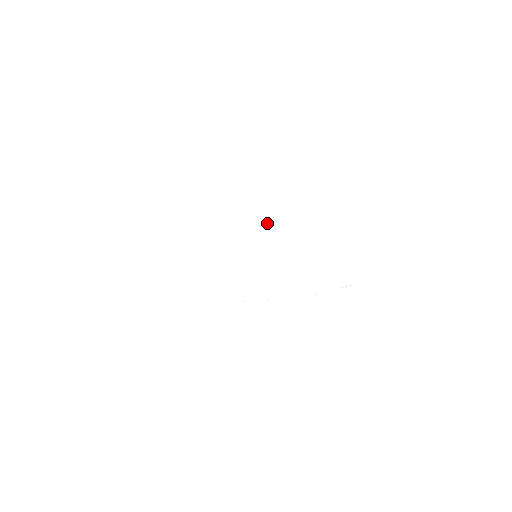
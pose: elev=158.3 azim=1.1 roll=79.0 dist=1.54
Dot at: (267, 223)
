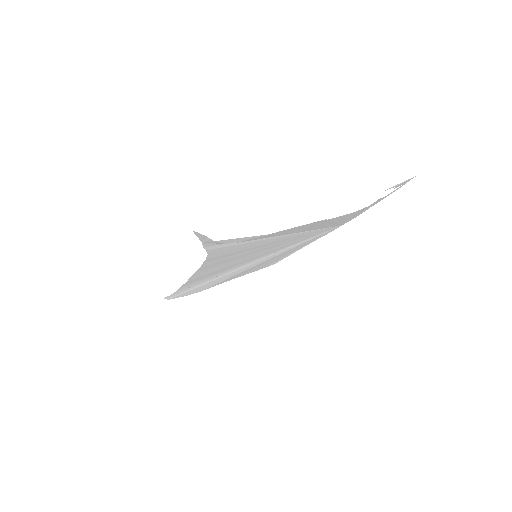
Dot at: (223, 258)
